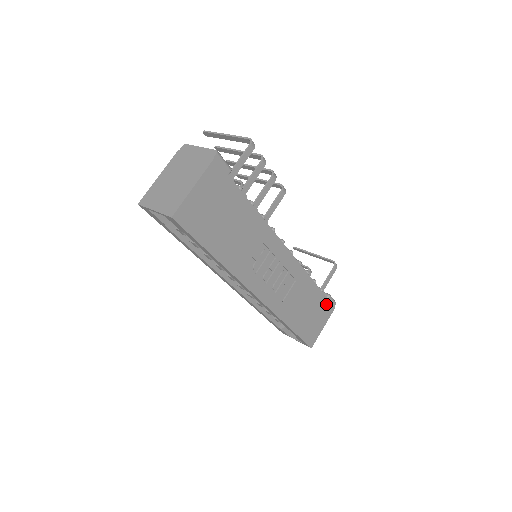
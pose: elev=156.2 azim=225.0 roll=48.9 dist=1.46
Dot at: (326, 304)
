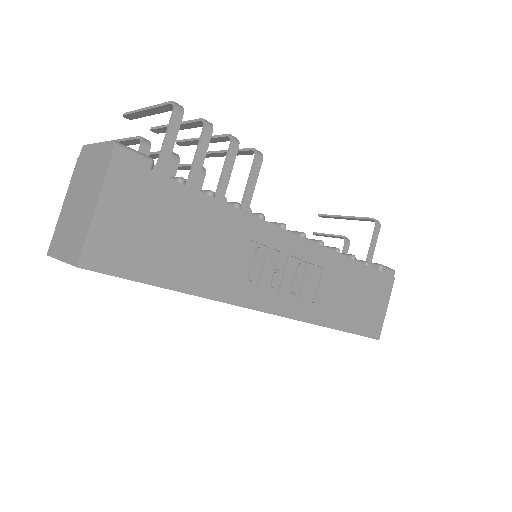
Dot at: (380, 279)
